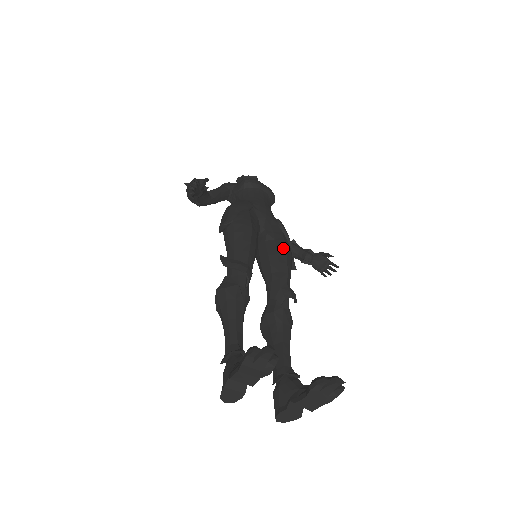
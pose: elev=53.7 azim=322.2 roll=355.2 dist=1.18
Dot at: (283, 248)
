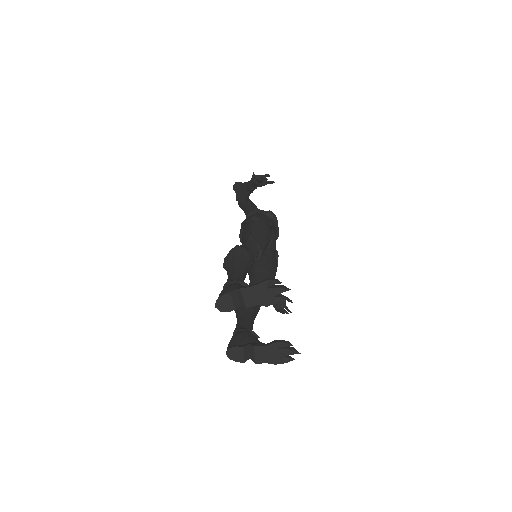
Dot at: (276, 266)
